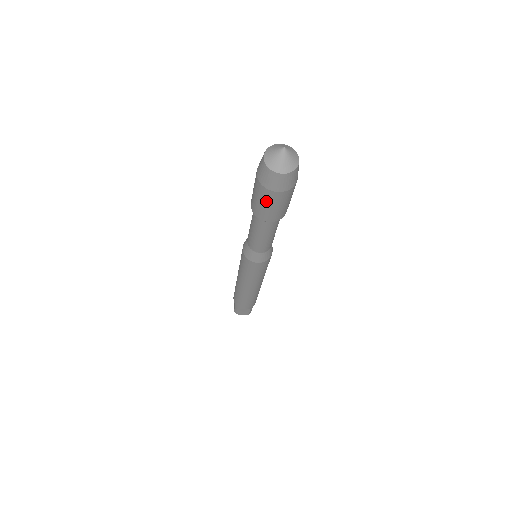
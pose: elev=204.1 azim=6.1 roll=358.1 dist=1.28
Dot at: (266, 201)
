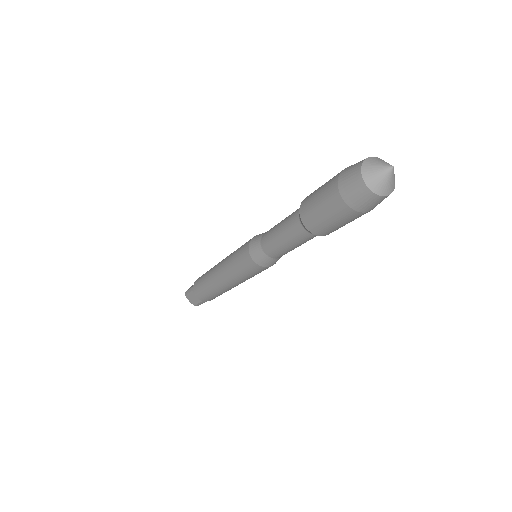
Dot at: (325, 203)
